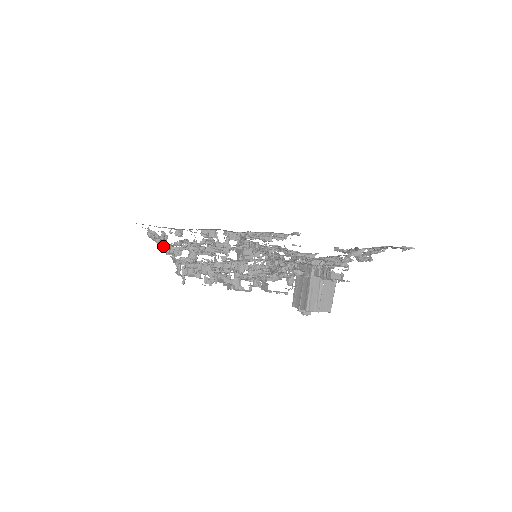
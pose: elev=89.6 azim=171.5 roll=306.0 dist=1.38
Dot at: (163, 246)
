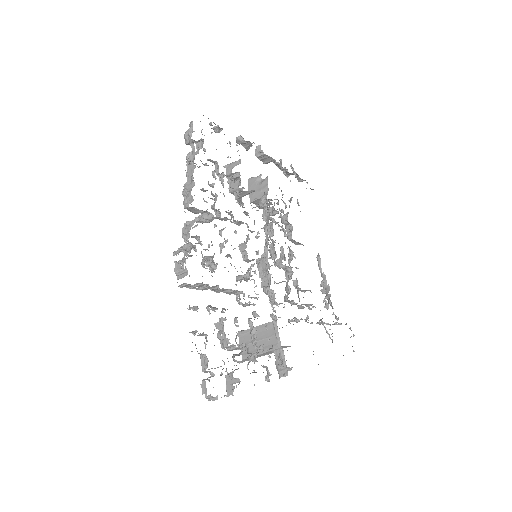
Dot at: (188, 205)
